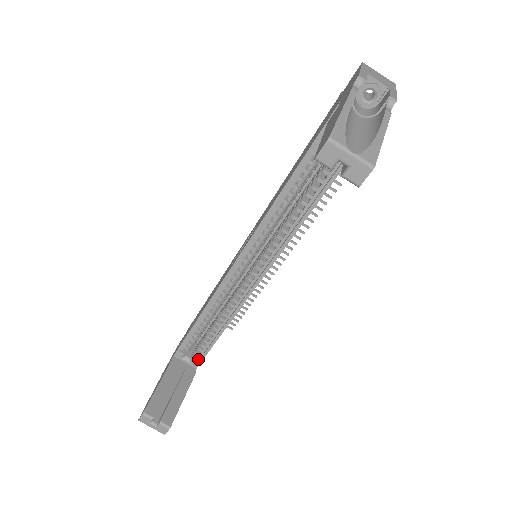
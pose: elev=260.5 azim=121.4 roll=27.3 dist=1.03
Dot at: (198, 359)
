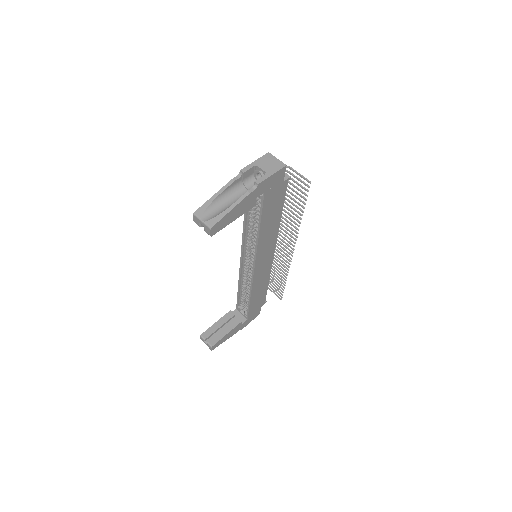
Dot at: (248, 314)
